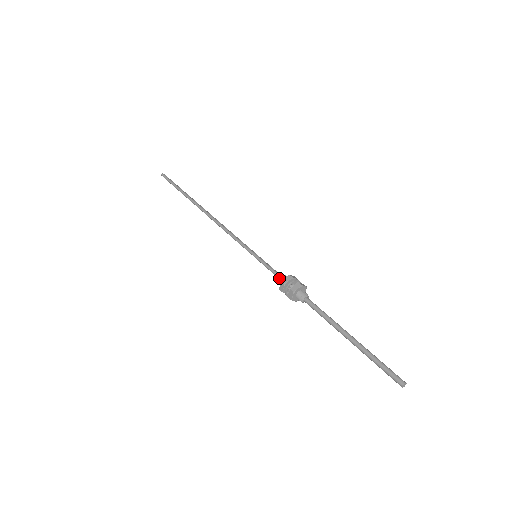
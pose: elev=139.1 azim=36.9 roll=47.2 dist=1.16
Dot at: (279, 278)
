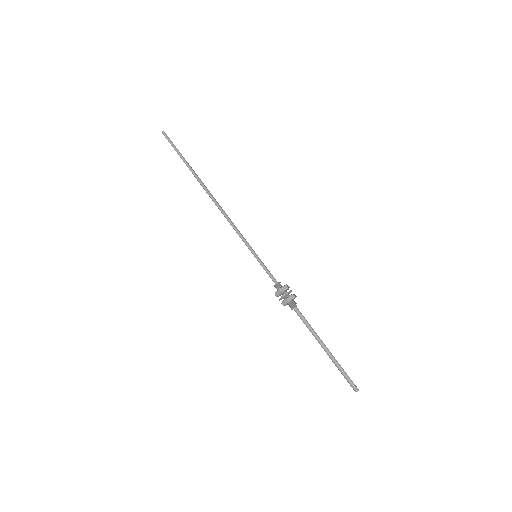
Dot at: (276, 284)
